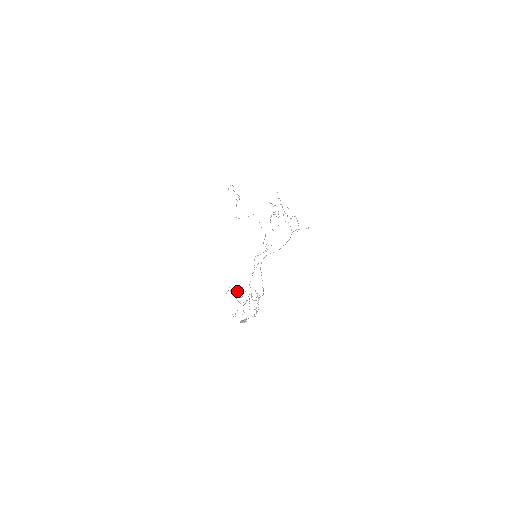
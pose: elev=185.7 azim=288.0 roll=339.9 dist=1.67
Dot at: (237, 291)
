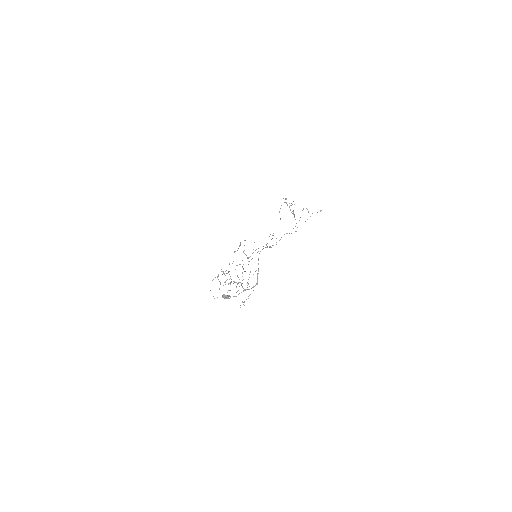
Dot at: (226, 270)
